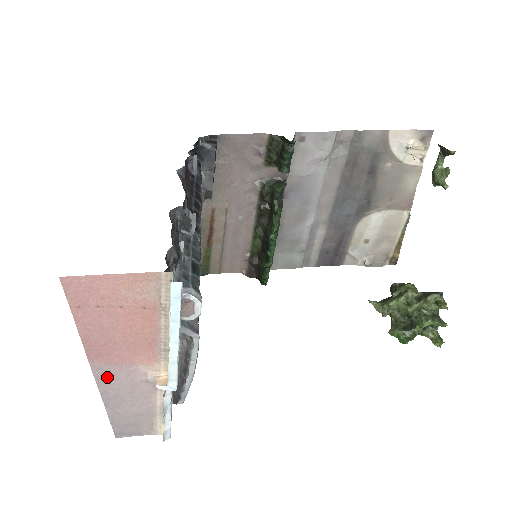
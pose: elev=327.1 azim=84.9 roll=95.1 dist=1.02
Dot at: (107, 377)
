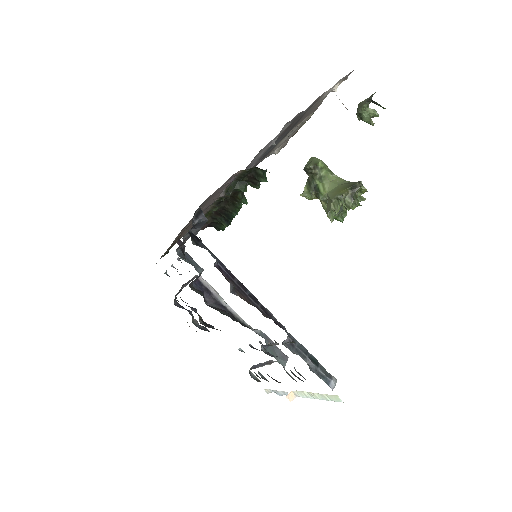
Dot at: occluded
